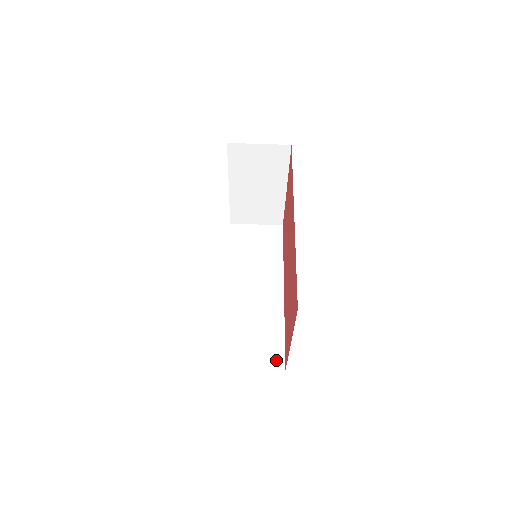
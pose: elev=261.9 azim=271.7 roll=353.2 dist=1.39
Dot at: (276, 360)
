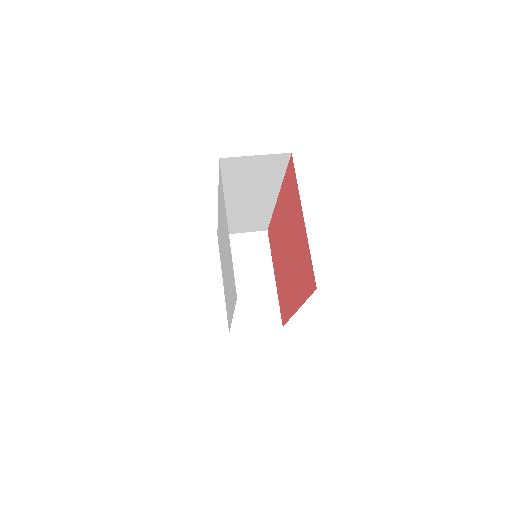
Dot at: occluded
